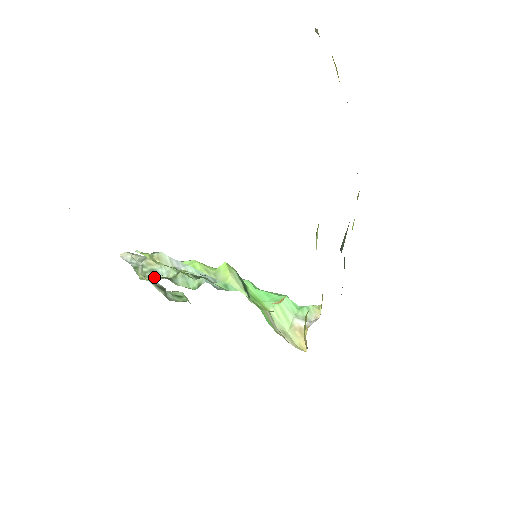
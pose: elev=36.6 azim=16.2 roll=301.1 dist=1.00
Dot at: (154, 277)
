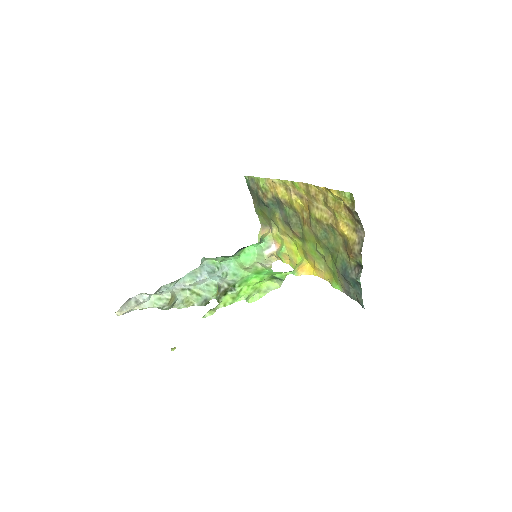
Dot at: (187, 307)
